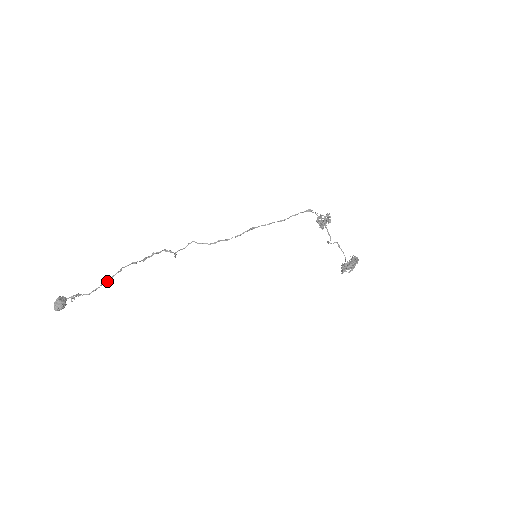
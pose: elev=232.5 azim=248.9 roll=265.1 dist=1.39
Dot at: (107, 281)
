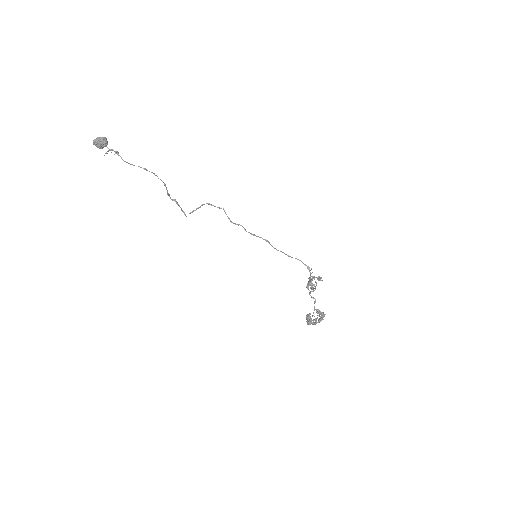
Dot at: (144, 168)
